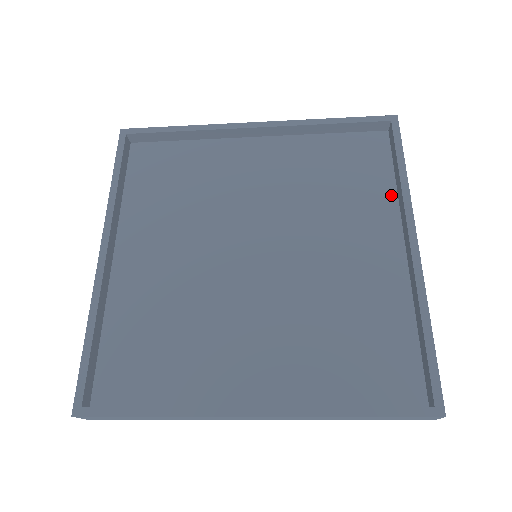
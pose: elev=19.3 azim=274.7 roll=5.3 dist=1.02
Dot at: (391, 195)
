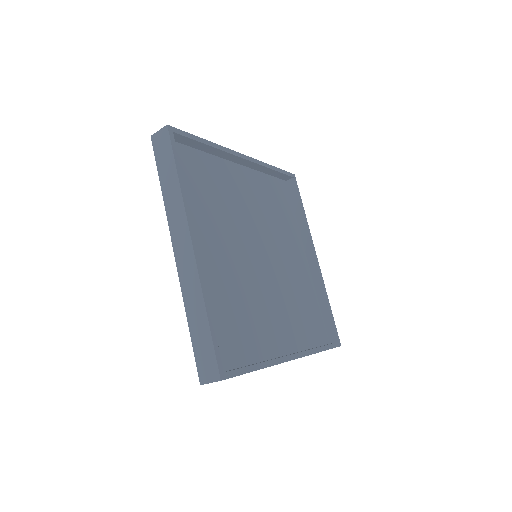
Dot at: (296, 224)
